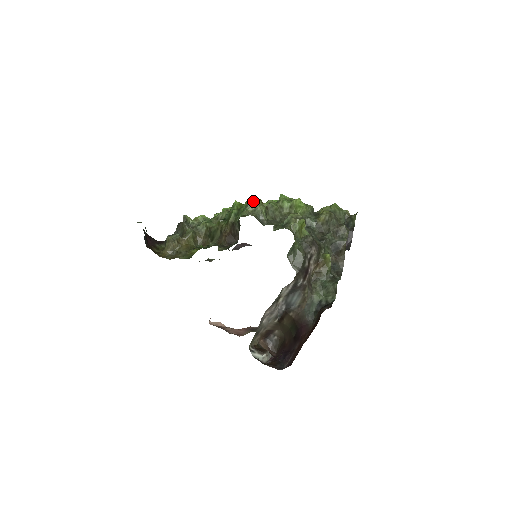
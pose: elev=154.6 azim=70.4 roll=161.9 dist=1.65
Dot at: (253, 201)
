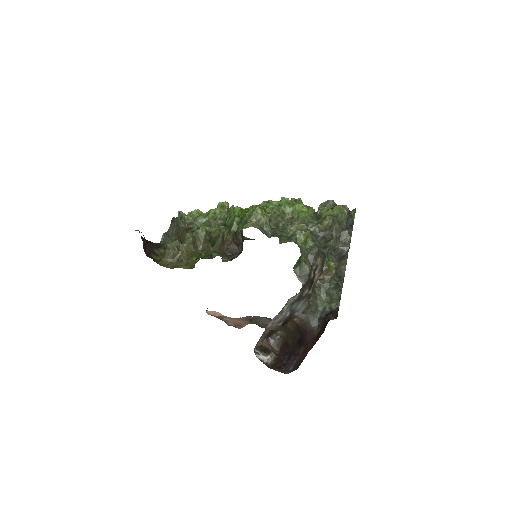
Dot at: (257, 212)
